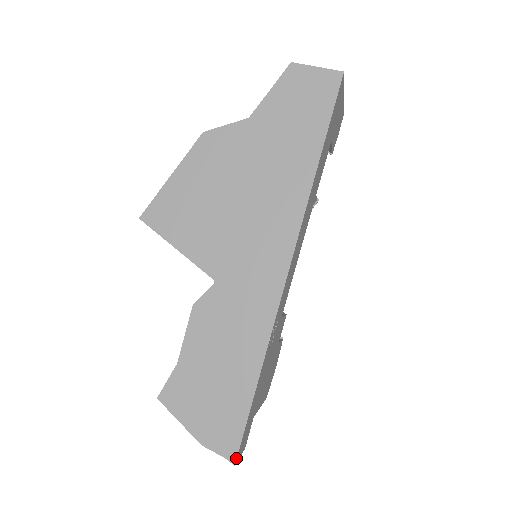
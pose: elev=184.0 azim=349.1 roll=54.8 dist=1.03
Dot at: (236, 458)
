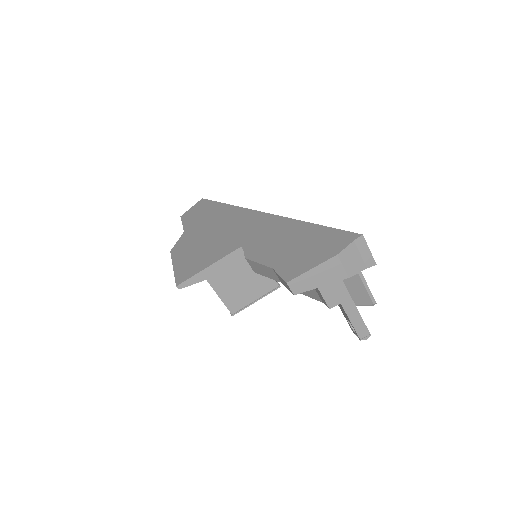
Dot at: (357, 234)
